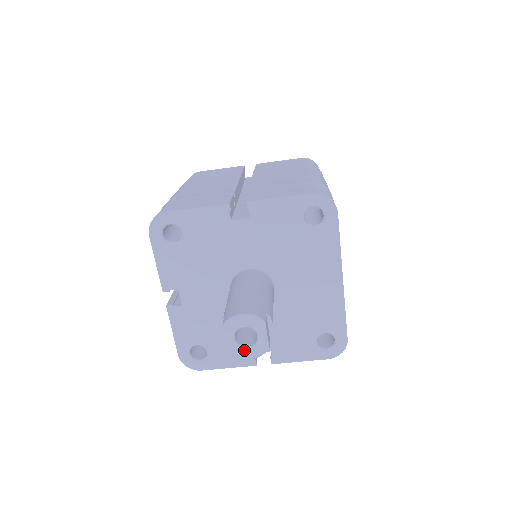
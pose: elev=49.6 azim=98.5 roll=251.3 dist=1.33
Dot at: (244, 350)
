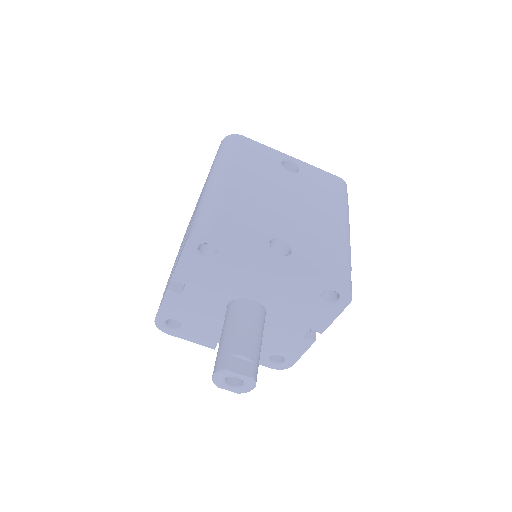
Dot at: (243, 388)
